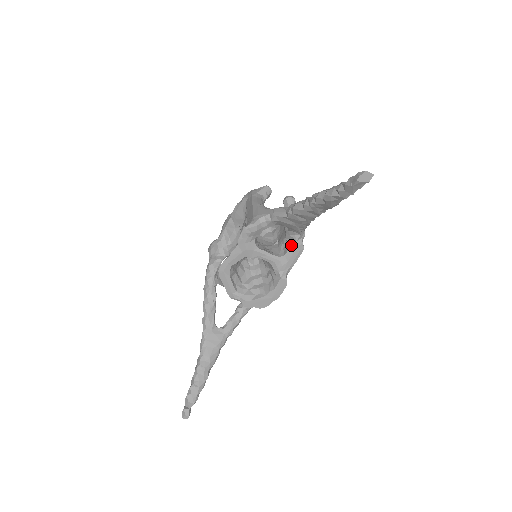
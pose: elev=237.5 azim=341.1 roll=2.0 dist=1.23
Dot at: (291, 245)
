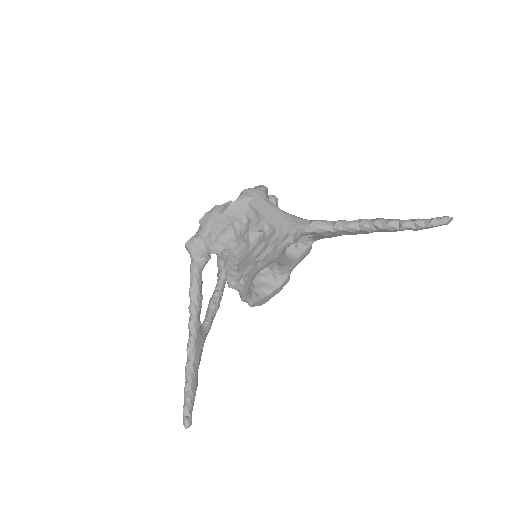
Dot at: (305, 250)
